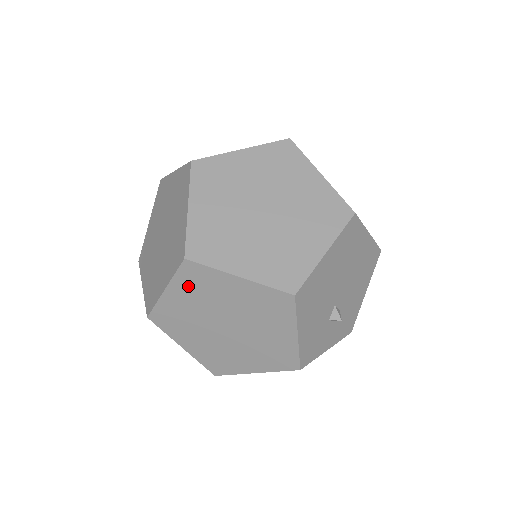
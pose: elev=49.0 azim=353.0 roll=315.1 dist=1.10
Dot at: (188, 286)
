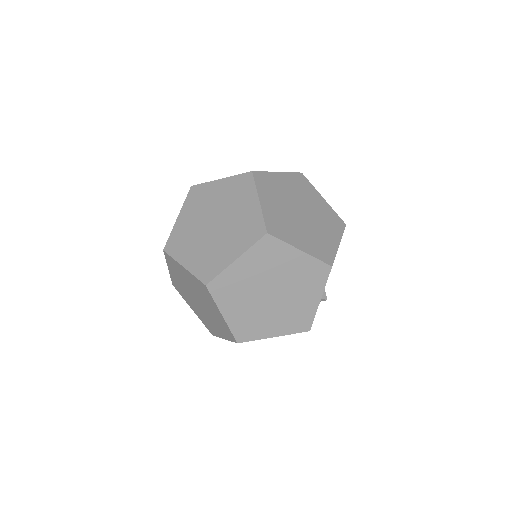
Dot at: (258, 256)
